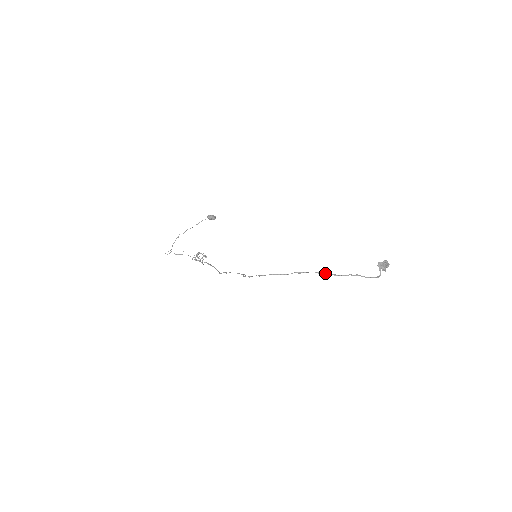
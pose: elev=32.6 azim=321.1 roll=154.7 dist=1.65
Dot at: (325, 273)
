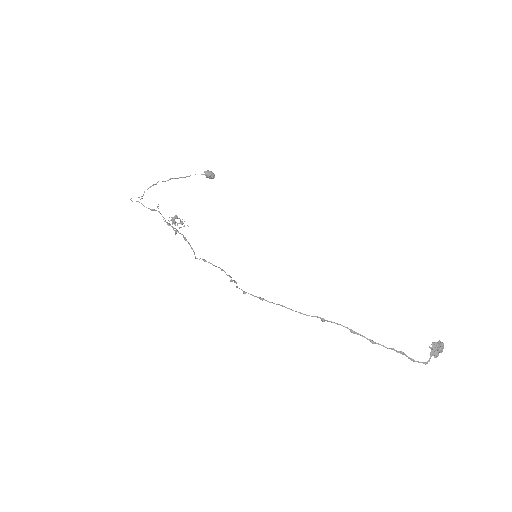
Dot at: (360, 334)
